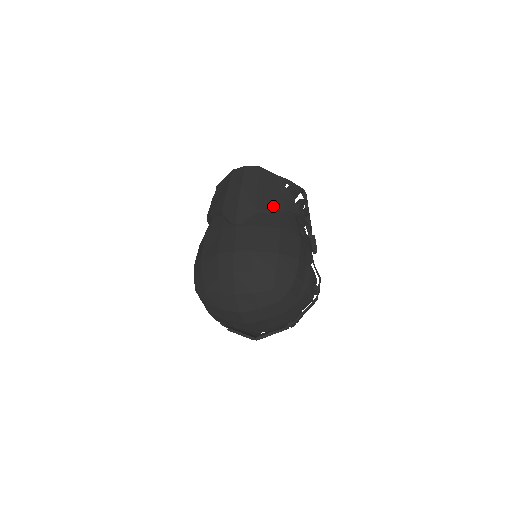
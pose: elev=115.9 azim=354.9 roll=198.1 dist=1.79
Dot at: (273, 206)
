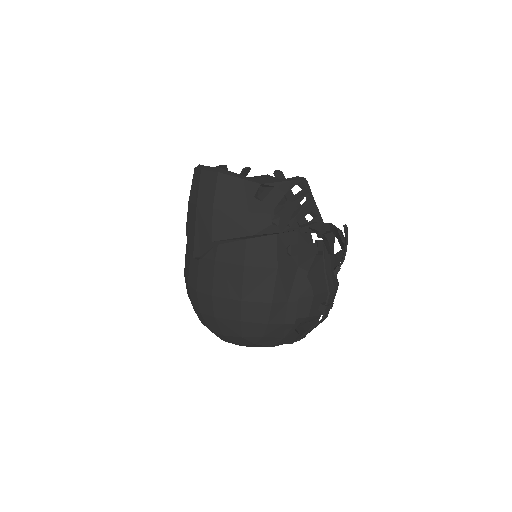
Dot at: (235, 233)
